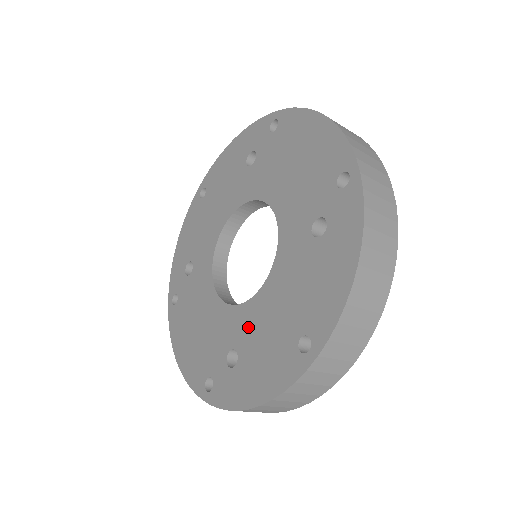
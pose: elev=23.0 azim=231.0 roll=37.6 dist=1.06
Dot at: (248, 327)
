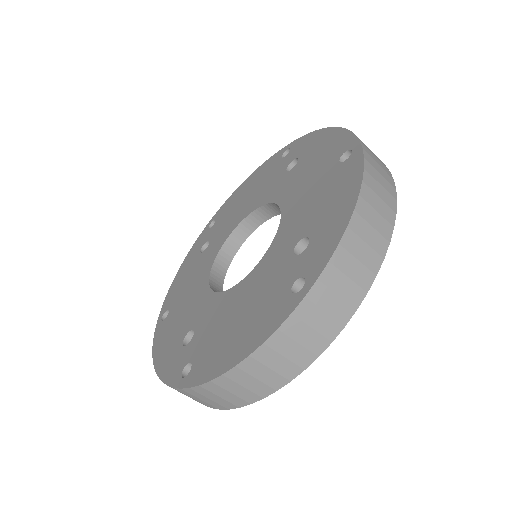
Dot at: (294, 226)
